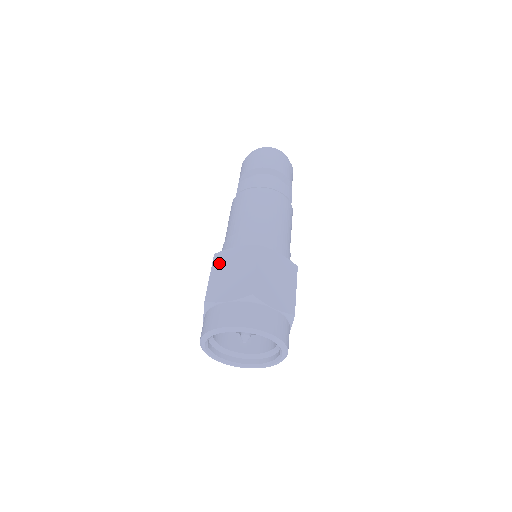
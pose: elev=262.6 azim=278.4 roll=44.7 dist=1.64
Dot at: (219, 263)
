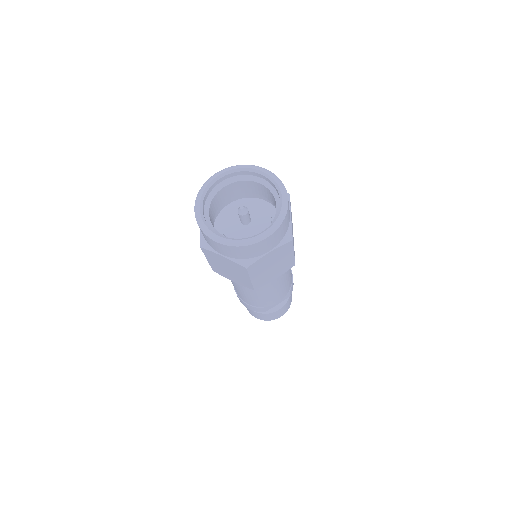
Dot at: occluded
